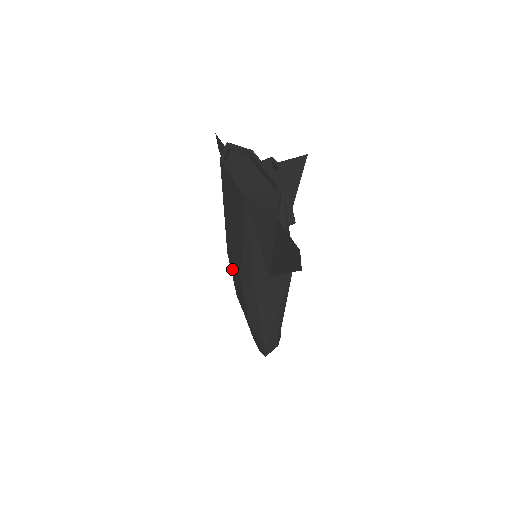
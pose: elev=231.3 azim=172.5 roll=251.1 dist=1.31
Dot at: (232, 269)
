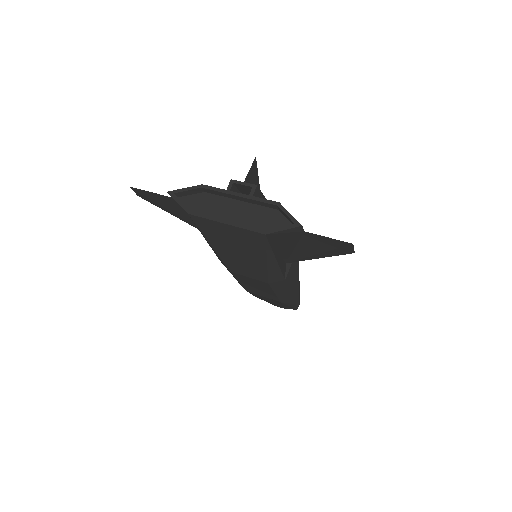
Dot at: (241, 279)
